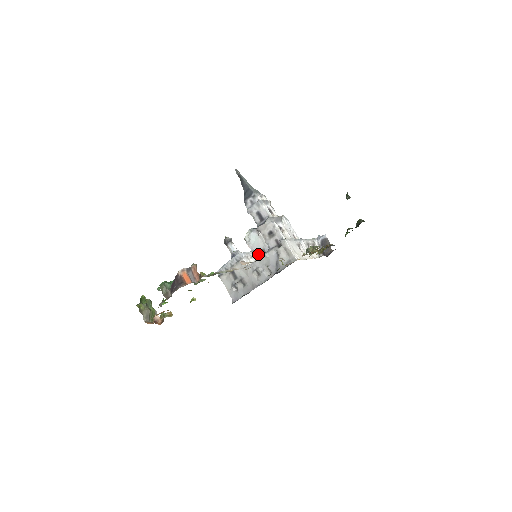
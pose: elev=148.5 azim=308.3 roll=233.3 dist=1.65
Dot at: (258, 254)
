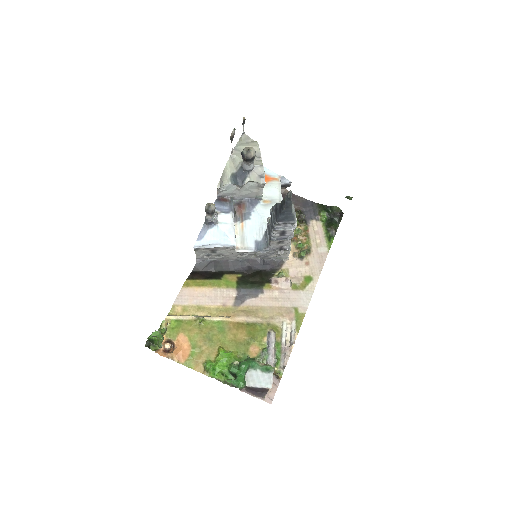
Dot at: (234, 215)
